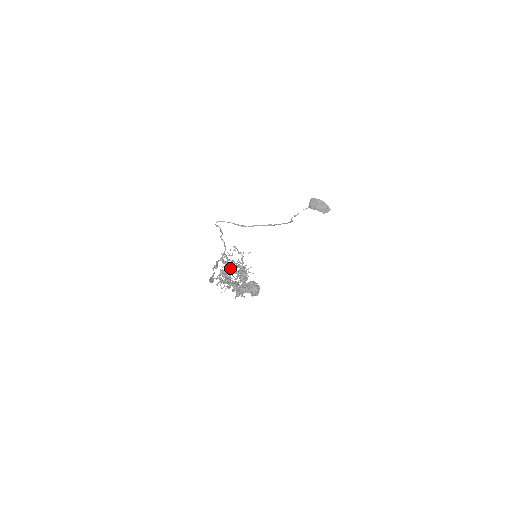
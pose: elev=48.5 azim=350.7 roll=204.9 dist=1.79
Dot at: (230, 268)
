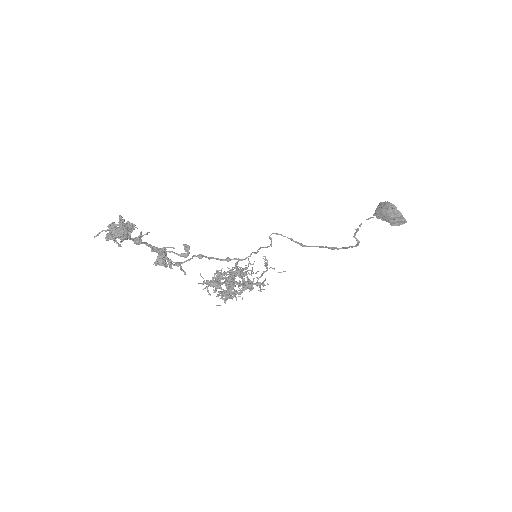
Dot at: occluded
